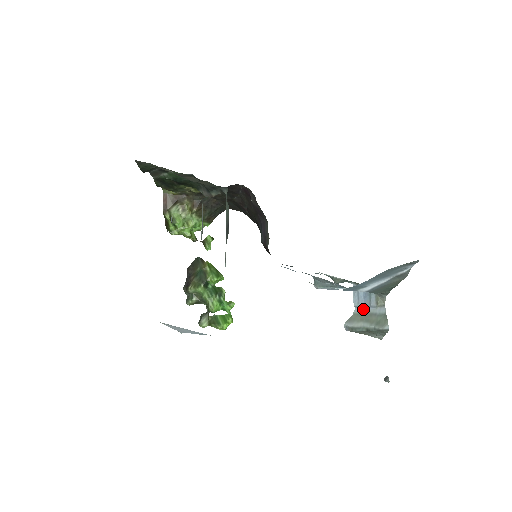
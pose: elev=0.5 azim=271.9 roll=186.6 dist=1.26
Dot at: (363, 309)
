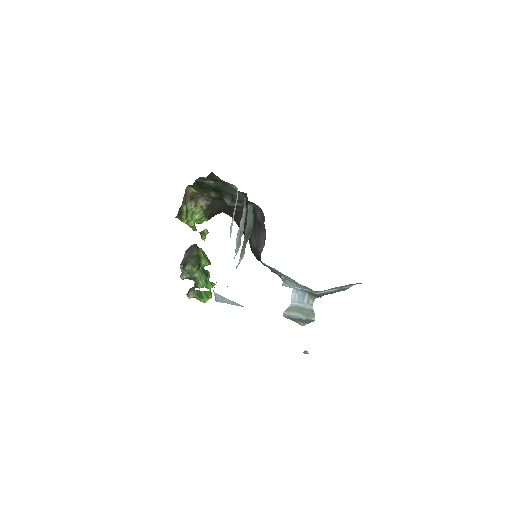
Dot at: (297, 304)
